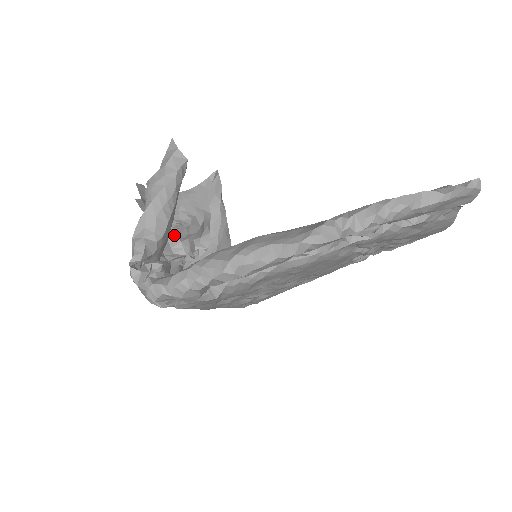
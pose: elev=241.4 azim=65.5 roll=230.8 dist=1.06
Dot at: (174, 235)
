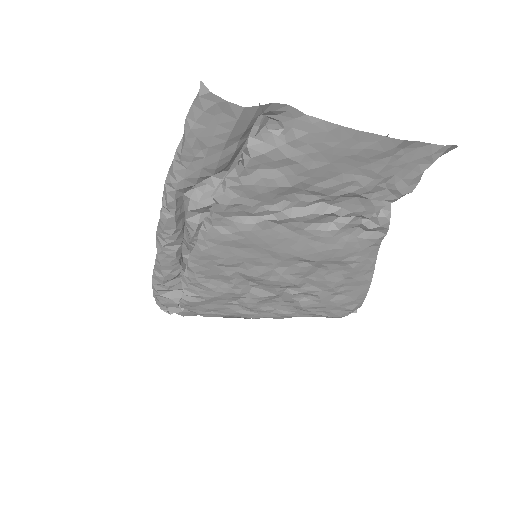
Dot at: occluded
